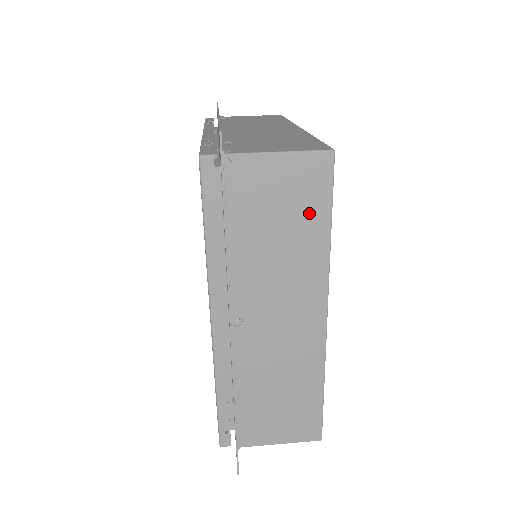
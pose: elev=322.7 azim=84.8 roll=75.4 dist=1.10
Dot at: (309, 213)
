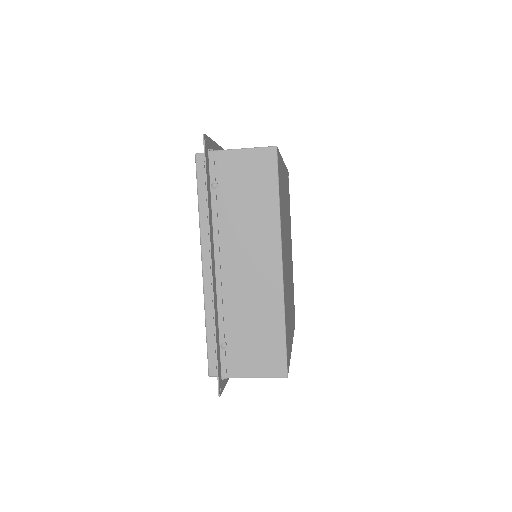
Dot at: occluded
